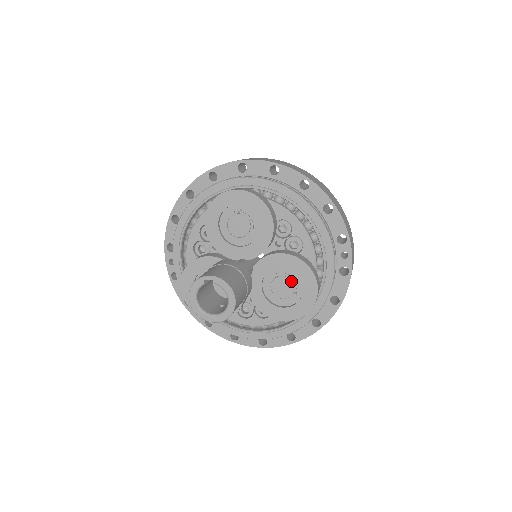
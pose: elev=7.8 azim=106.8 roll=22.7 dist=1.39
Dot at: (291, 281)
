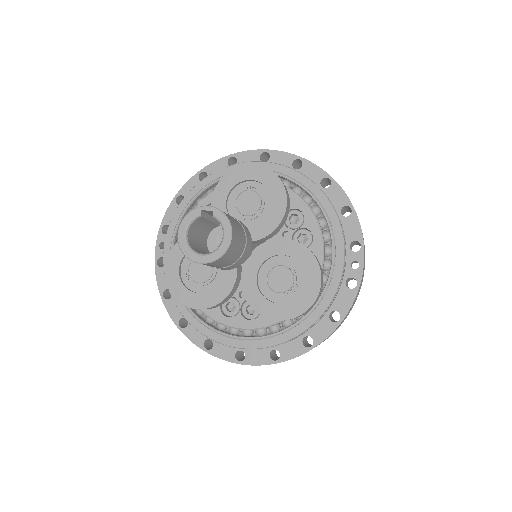
Dot at: (292, 273)
